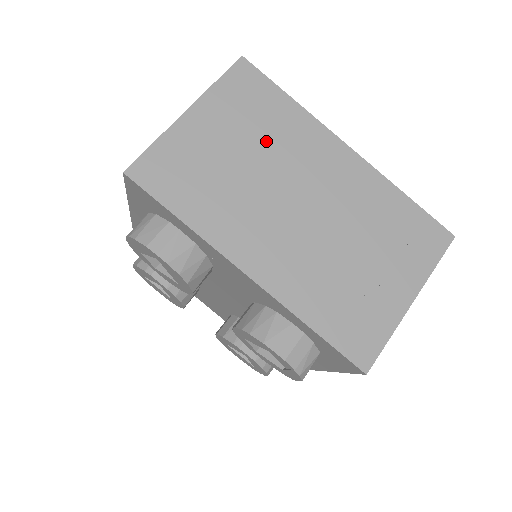
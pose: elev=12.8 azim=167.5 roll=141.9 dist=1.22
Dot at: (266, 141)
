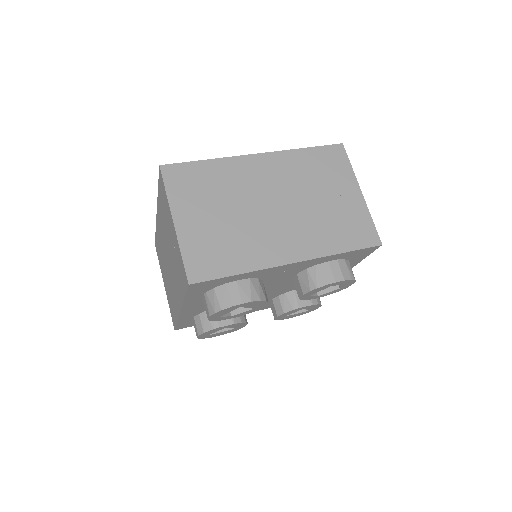
Dot at: (223, 194)
